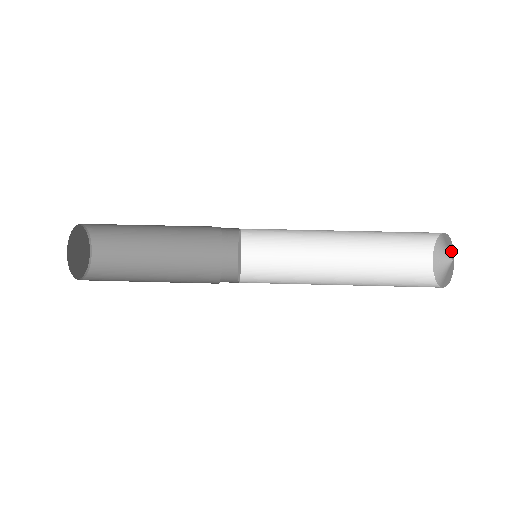
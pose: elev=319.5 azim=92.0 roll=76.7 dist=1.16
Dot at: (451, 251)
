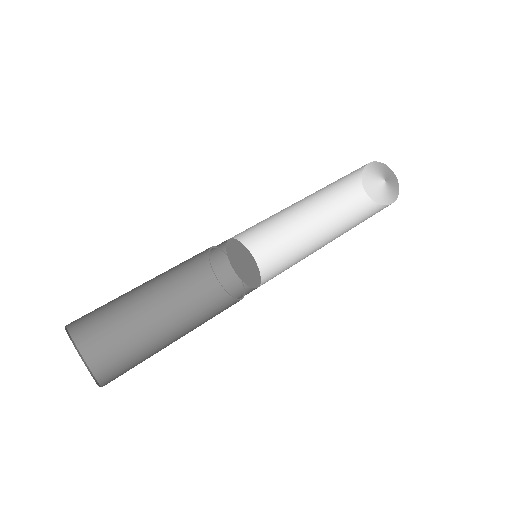
Dot at: (381, 173)
